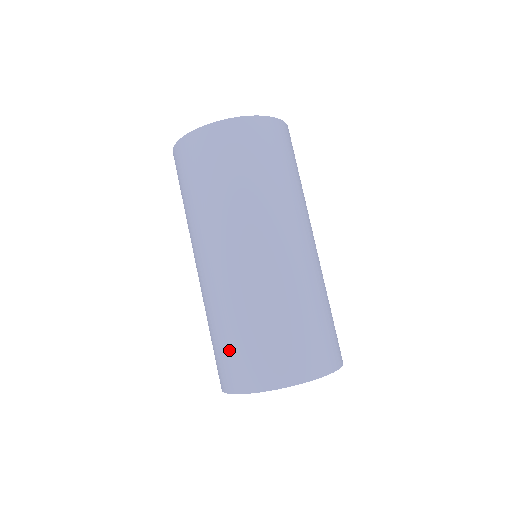
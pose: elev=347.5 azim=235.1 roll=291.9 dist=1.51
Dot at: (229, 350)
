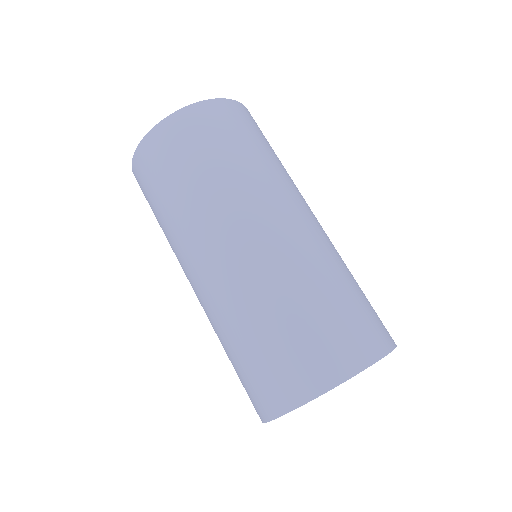
Dot at: (300, 338)
